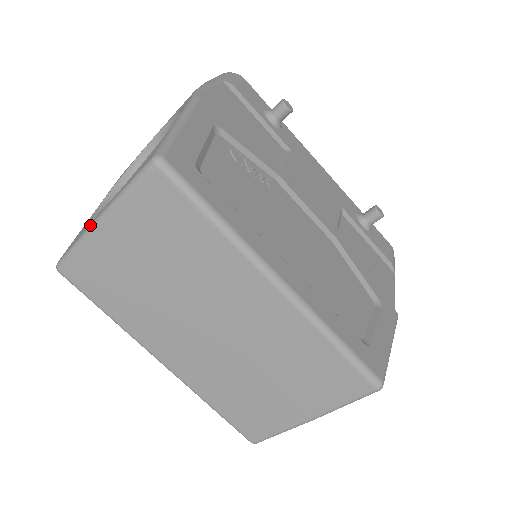
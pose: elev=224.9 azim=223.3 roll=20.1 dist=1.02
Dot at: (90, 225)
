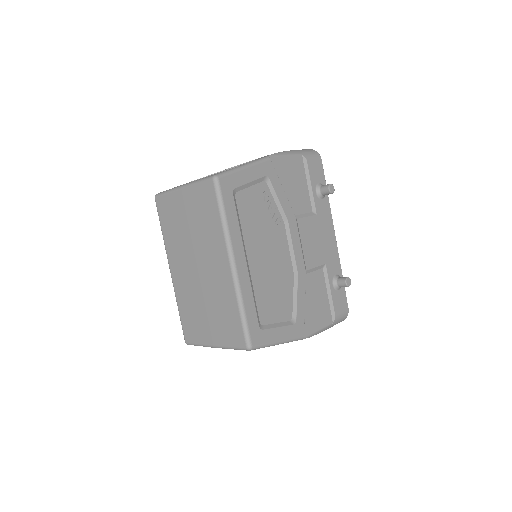
Dot at: (178, 186)
